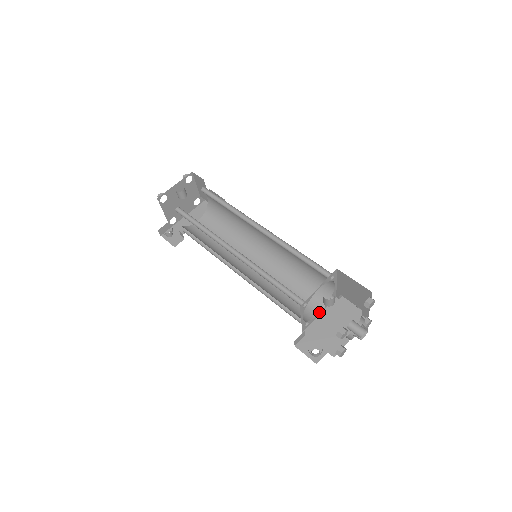
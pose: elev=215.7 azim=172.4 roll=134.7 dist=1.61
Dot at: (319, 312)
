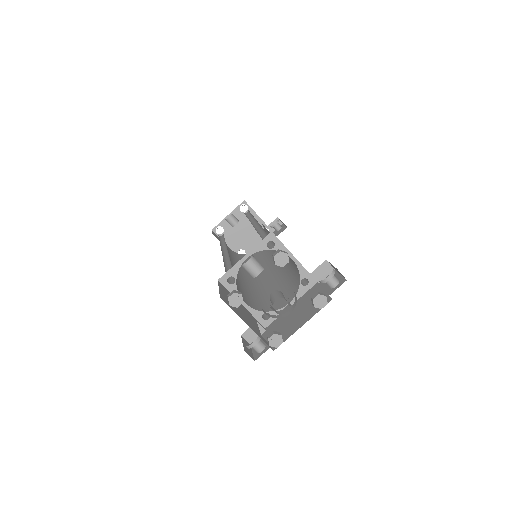
Dot at: occluded
